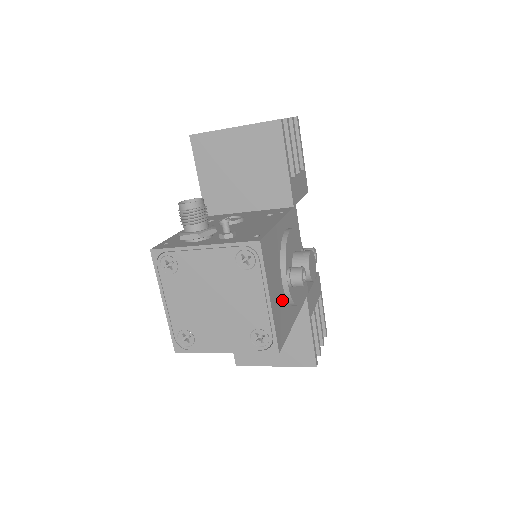
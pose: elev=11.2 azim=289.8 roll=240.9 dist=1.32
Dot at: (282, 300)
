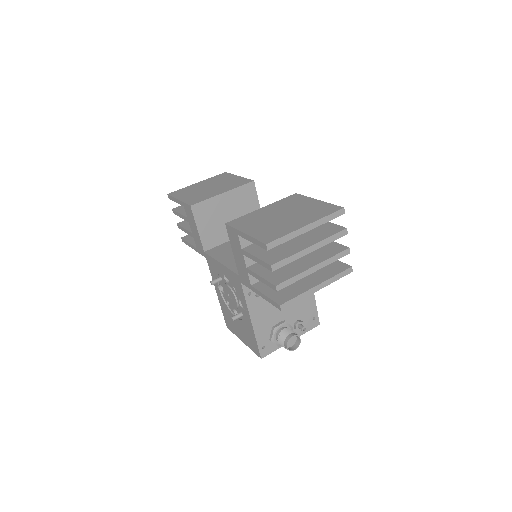
Dot at: occluded
